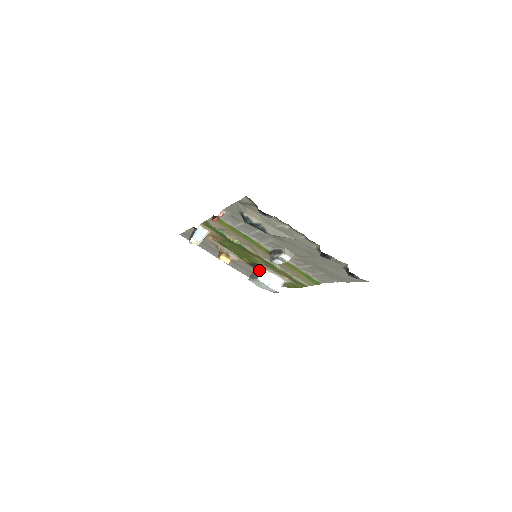
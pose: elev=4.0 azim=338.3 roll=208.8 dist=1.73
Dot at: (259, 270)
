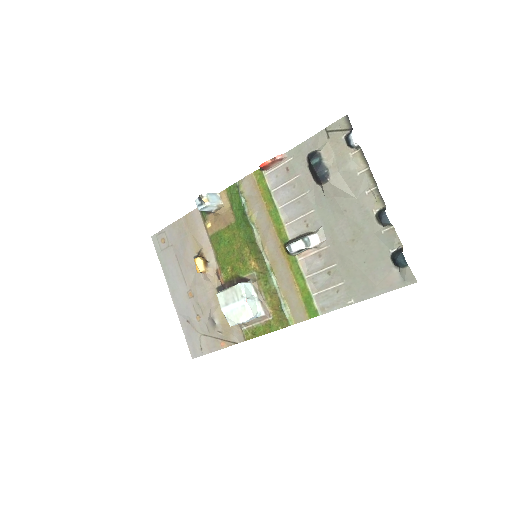
Dot at: occluded
